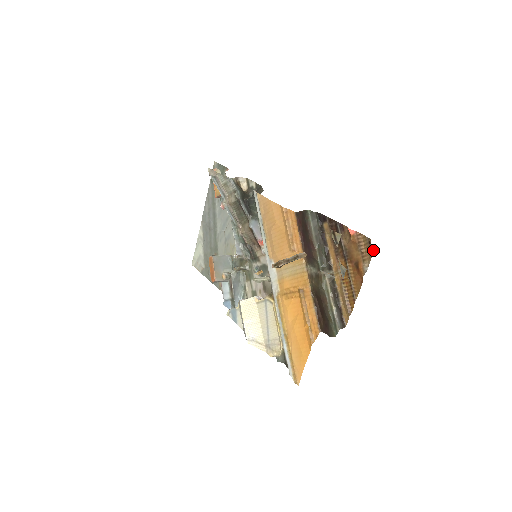
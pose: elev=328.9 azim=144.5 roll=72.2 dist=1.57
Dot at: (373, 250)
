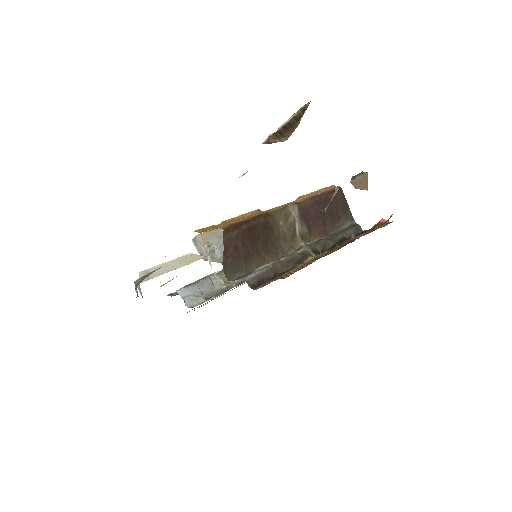
Dot at: occluded
